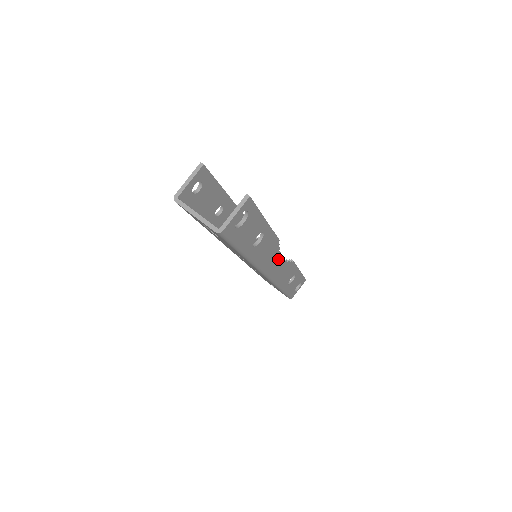
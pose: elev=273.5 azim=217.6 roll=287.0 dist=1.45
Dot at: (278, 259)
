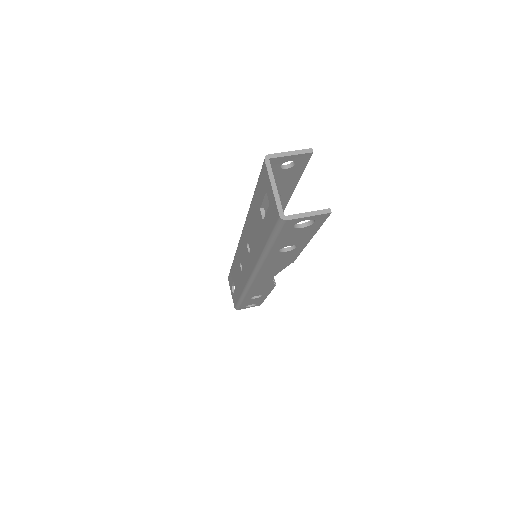
Dot at: (273, 274)
